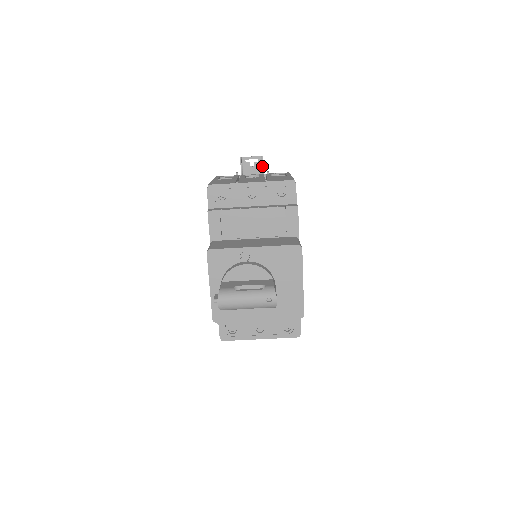
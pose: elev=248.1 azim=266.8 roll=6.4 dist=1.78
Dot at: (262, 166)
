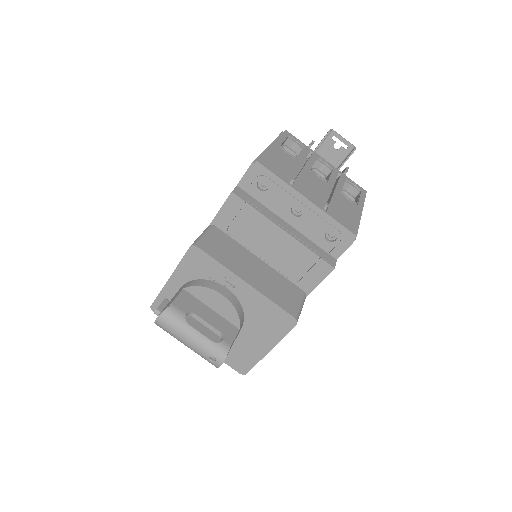
Dot at: (346, 157)
